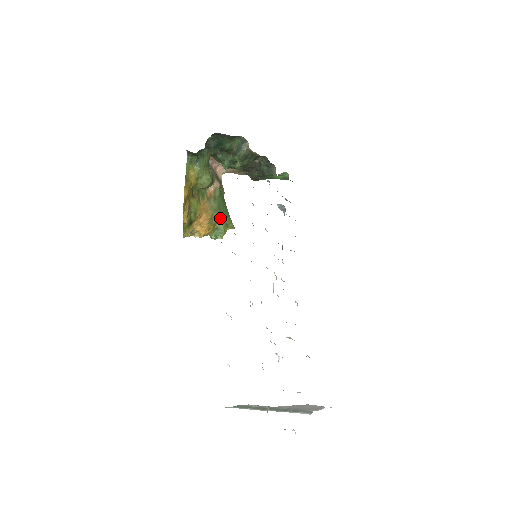
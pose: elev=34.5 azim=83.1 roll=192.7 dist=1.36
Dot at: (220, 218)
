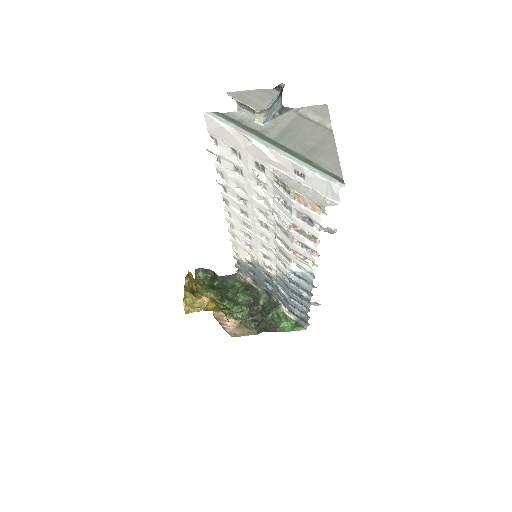
Dot at: (224, 306)
